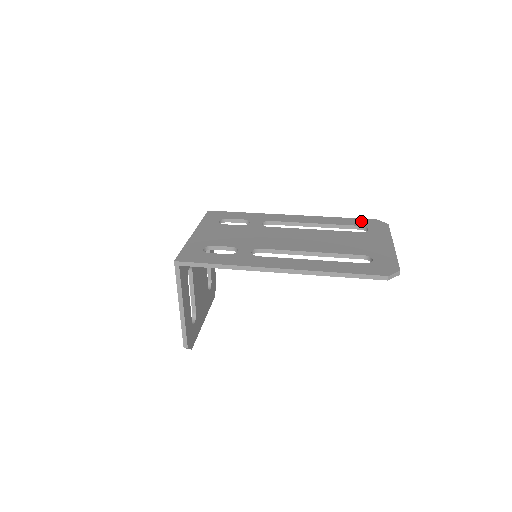
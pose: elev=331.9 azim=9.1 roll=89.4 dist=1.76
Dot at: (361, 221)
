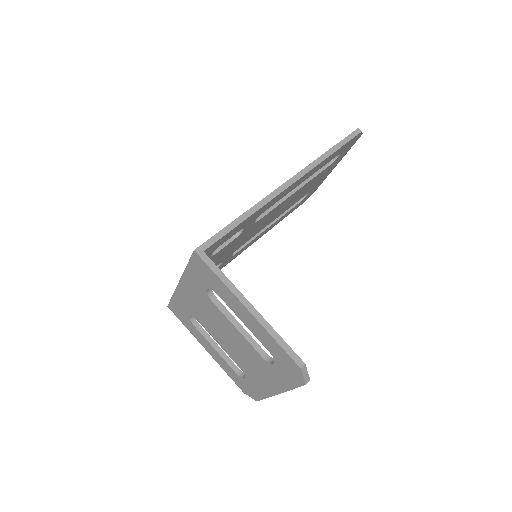
Dot at: occluded
